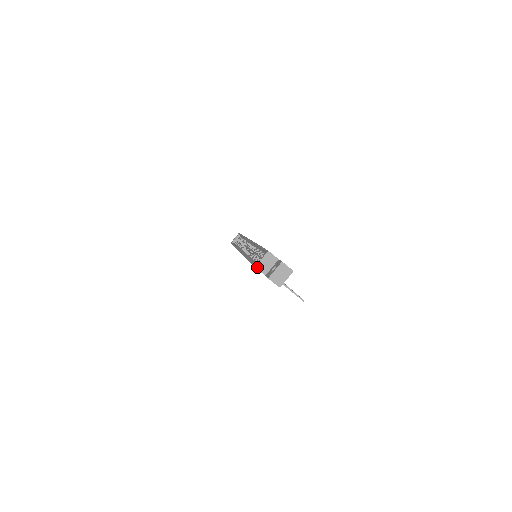
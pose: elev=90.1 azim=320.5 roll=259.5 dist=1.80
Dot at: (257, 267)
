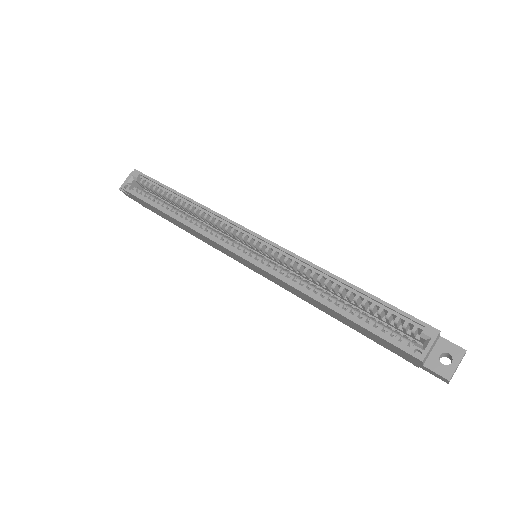
Dot at: (424, 360)
